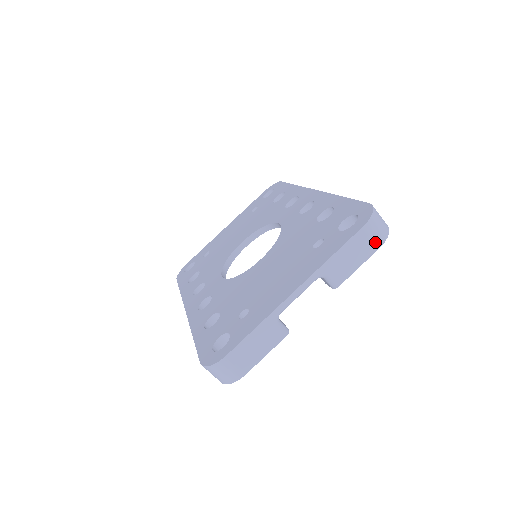
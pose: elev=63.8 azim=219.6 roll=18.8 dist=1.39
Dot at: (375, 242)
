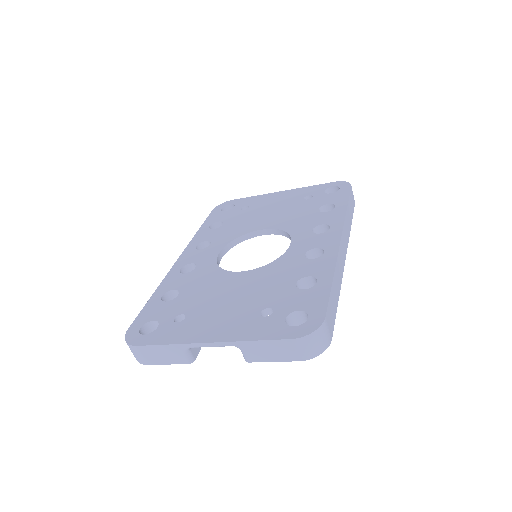
Dot at: (298, 355)
